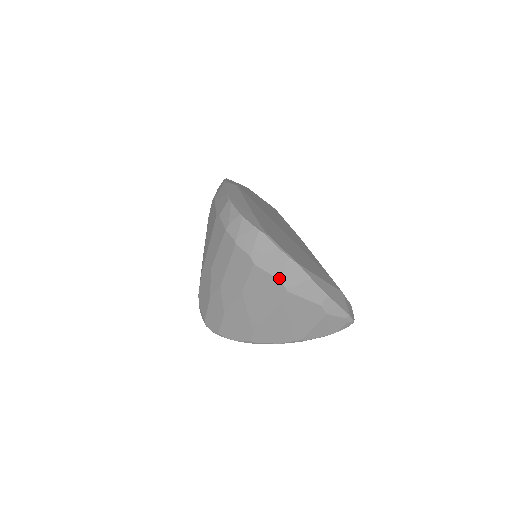
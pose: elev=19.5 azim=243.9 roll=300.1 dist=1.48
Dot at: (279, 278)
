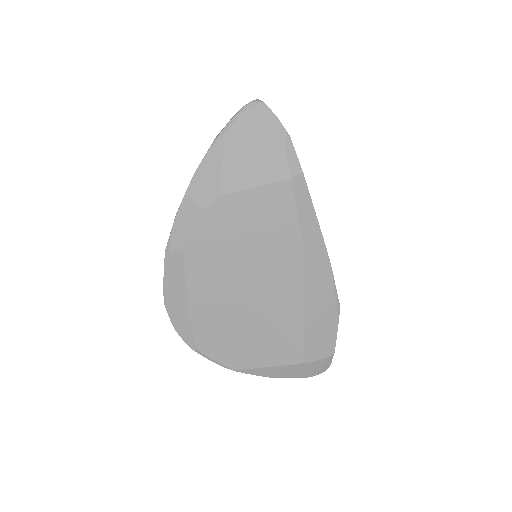
Dot at: occluded
